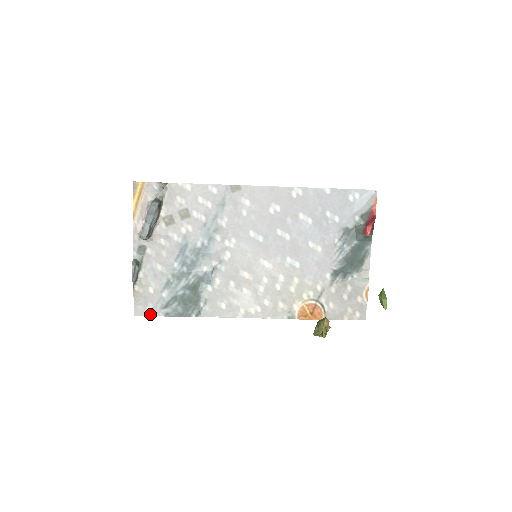
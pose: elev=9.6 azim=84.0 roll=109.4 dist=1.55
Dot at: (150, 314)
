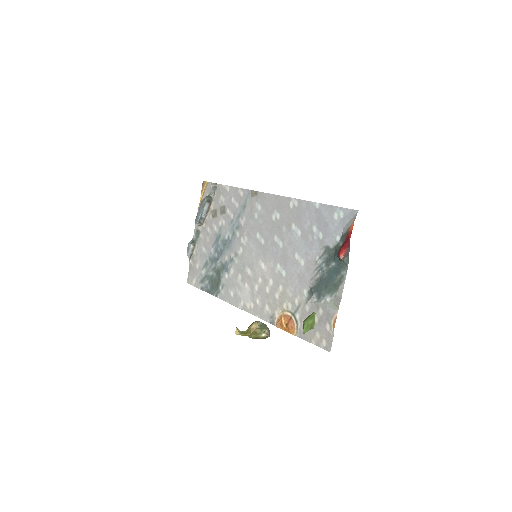
Dot at: (194, 285)
